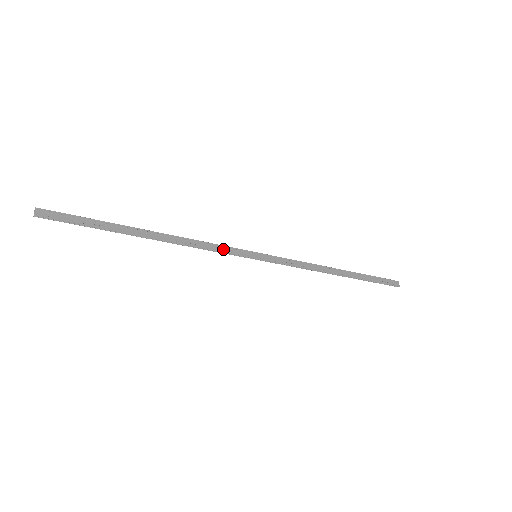
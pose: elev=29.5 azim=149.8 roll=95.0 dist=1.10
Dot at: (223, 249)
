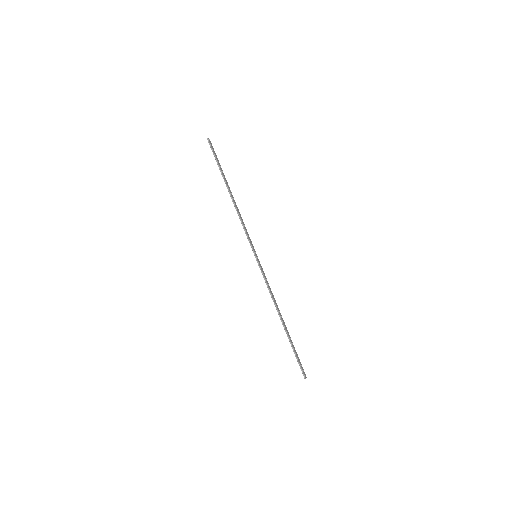
Dot at: (248, 234)
